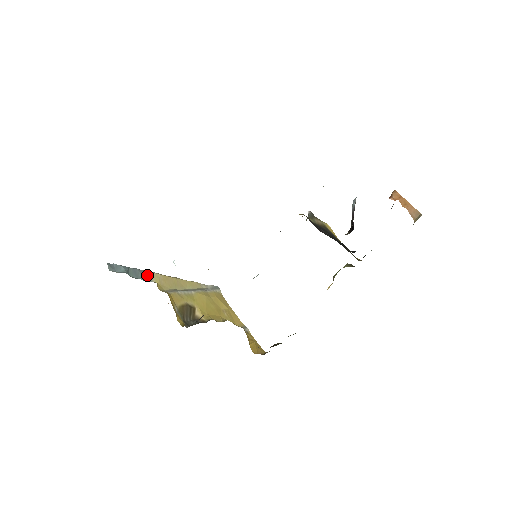
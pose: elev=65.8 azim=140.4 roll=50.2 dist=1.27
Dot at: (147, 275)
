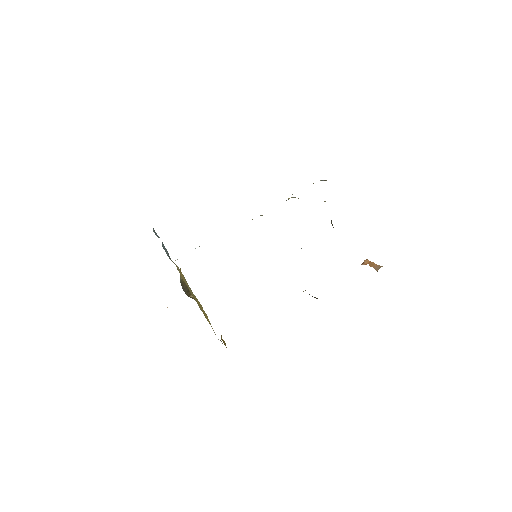
Dot at: (170, 259)
